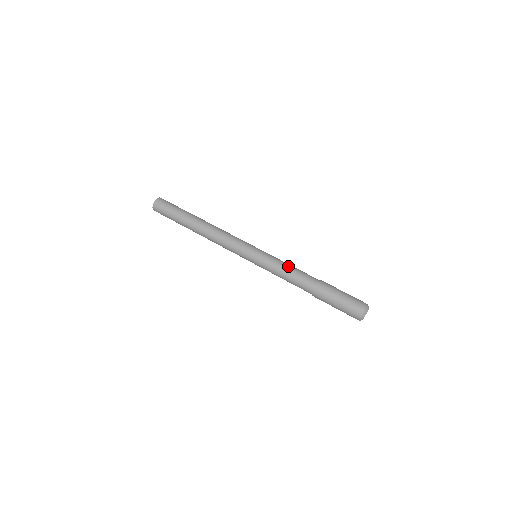
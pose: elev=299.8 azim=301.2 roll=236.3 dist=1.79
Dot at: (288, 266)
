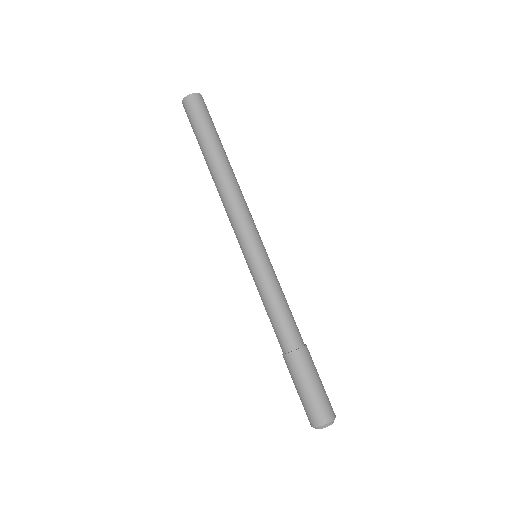
Dot at: (278, 301)
